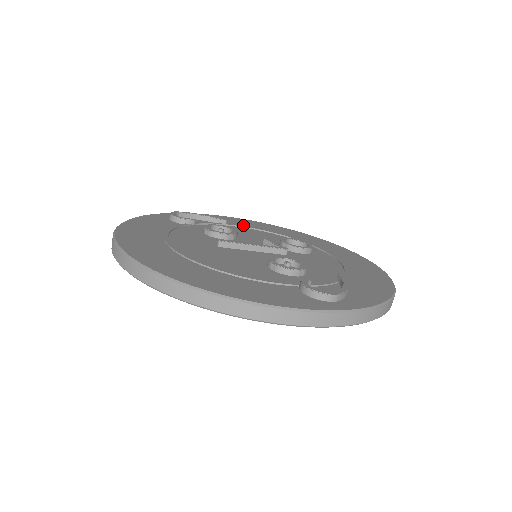
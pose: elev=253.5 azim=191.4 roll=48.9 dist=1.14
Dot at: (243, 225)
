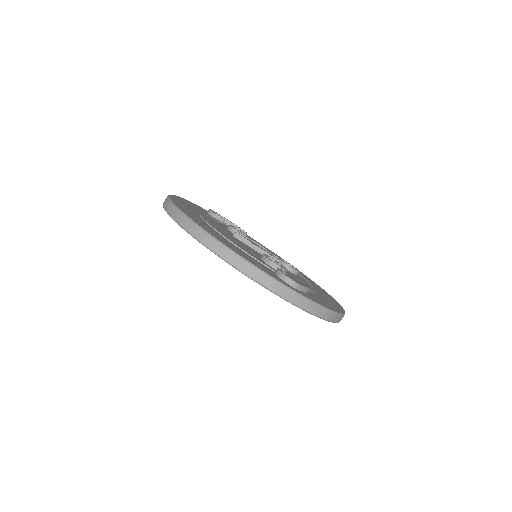
Dot at: occluded
